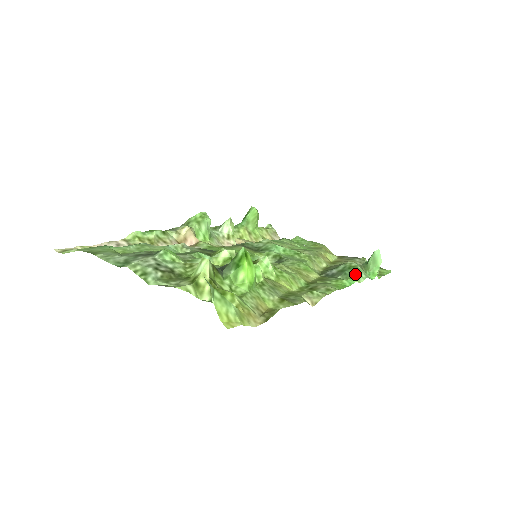
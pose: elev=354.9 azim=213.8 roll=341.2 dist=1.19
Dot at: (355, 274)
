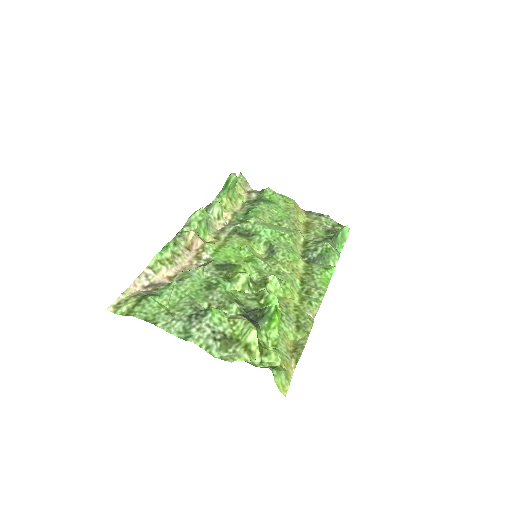
Dot at: (331, 257)
